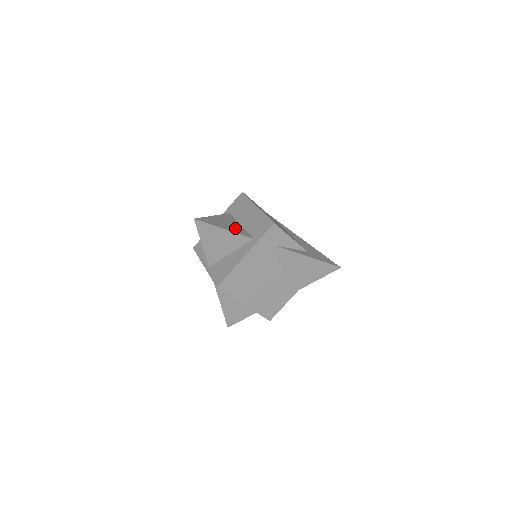
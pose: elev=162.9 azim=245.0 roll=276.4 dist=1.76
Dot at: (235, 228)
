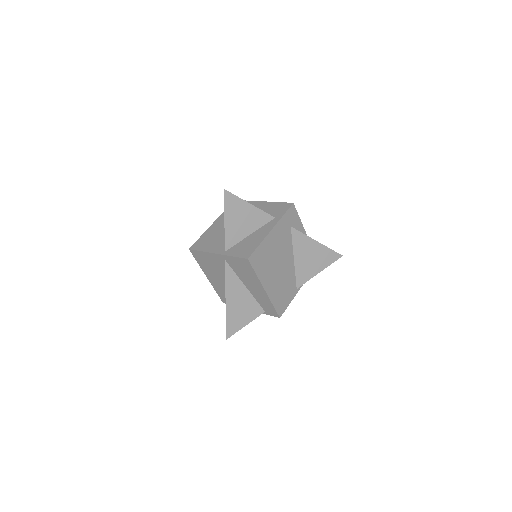
Dot at: occluded
